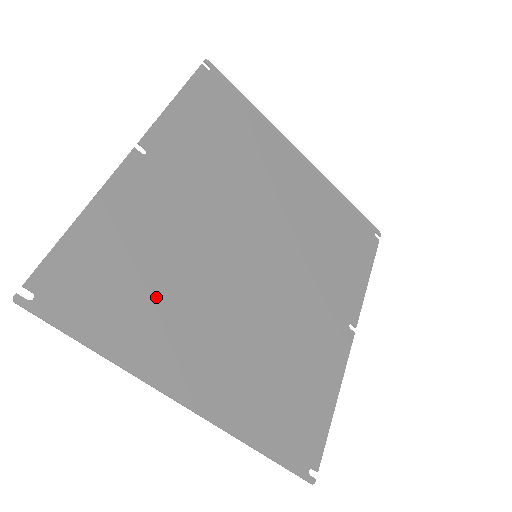
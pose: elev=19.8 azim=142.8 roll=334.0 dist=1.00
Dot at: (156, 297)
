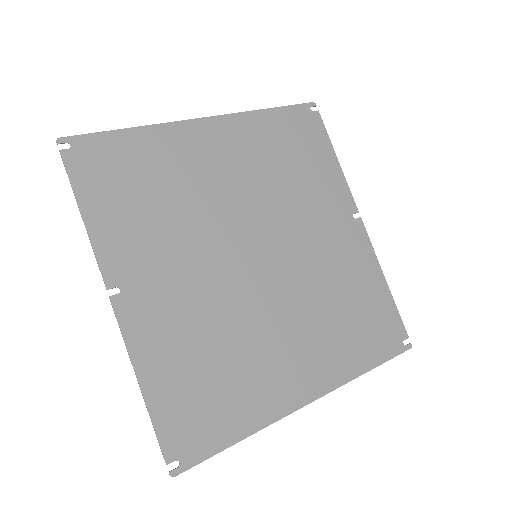
Dot at: (233, 370)
